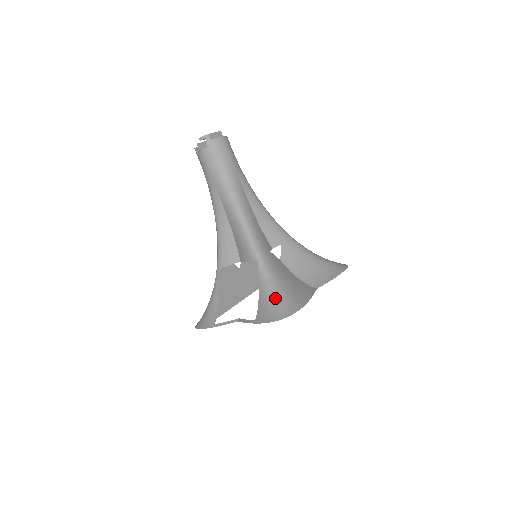
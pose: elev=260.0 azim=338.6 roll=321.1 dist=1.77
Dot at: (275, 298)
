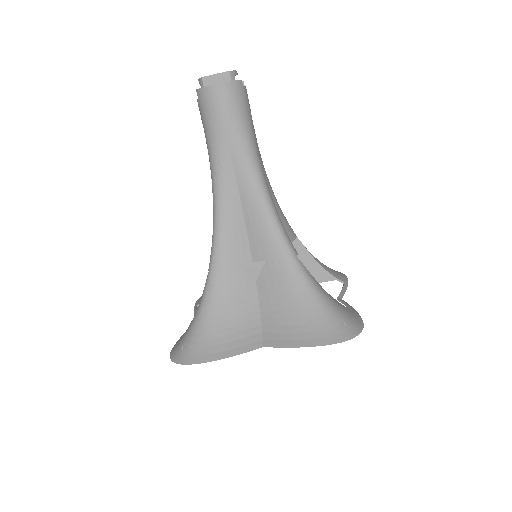
Dot at: (191, 330)
